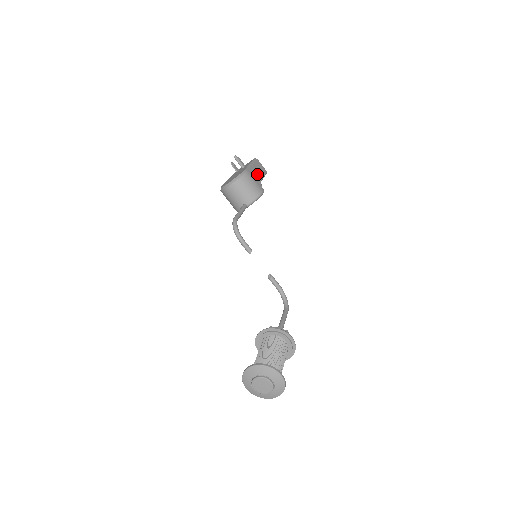
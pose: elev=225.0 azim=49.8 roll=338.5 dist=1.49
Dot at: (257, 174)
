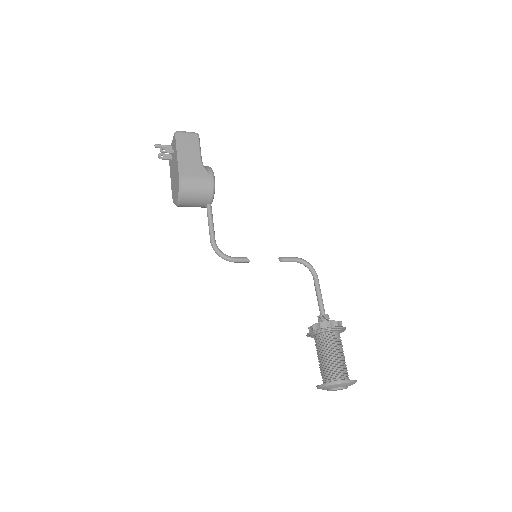
Dot at: (192, 160)
